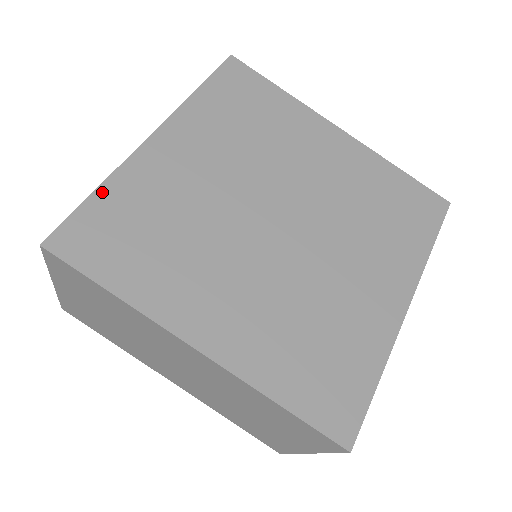
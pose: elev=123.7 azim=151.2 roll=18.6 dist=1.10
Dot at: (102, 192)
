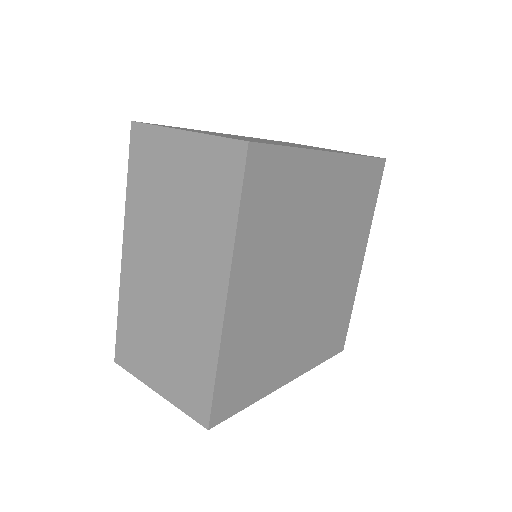
Dot at: (220, 371)
